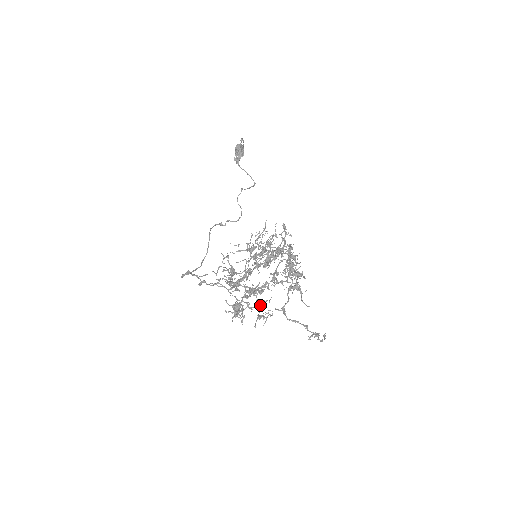
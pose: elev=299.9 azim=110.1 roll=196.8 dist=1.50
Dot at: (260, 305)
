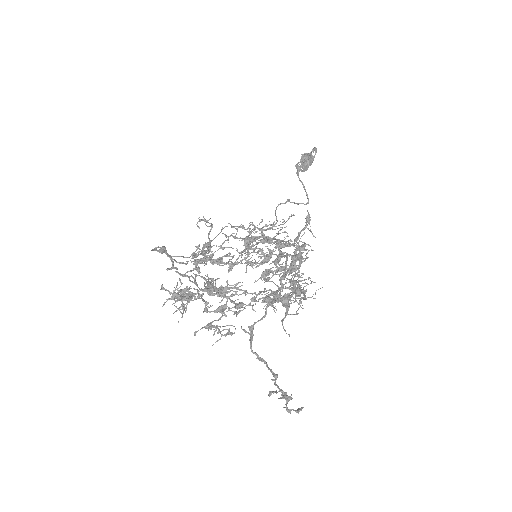
Dot at: (222, 313)
